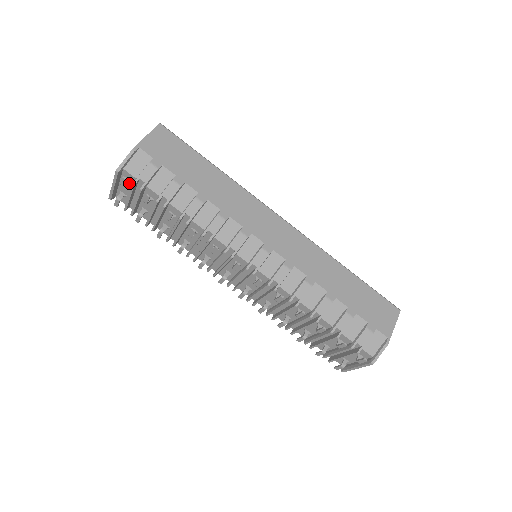
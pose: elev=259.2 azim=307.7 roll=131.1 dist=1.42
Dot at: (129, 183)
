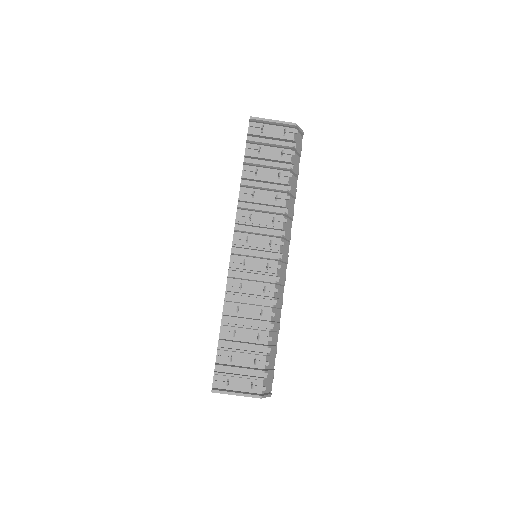
Dot at: (284, 134)
